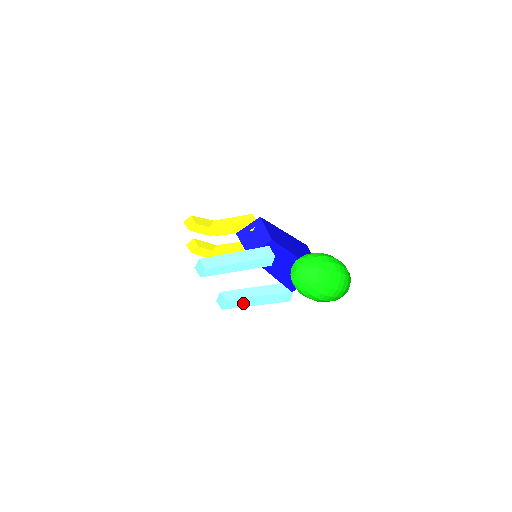
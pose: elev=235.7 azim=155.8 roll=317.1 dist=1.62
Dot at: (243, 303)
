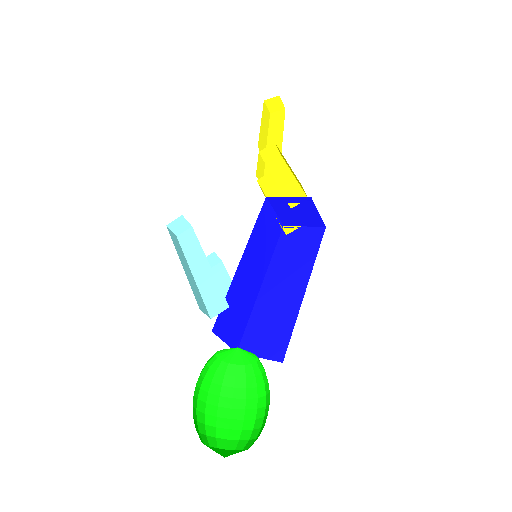
Dot at: (224, 287)
